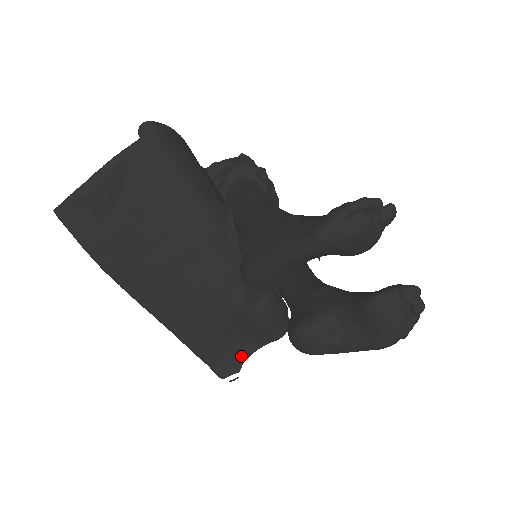
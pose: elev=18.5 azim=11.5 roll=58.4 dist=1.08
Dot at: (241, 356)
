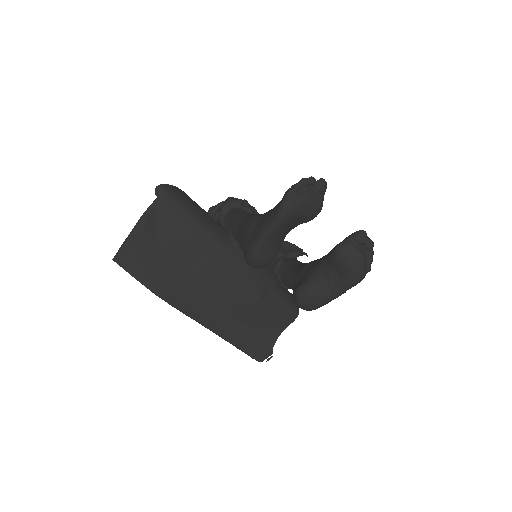
Dot at: (270, 341)
